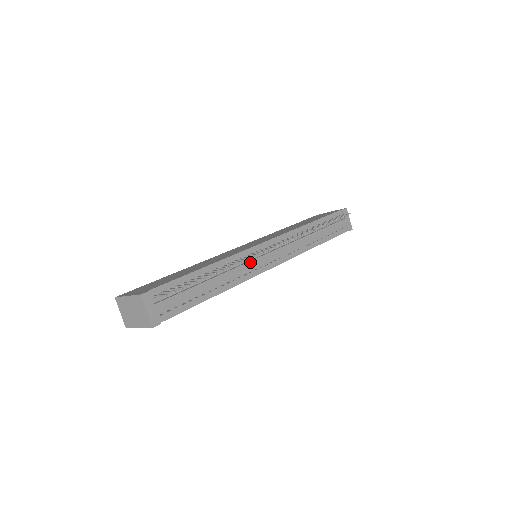
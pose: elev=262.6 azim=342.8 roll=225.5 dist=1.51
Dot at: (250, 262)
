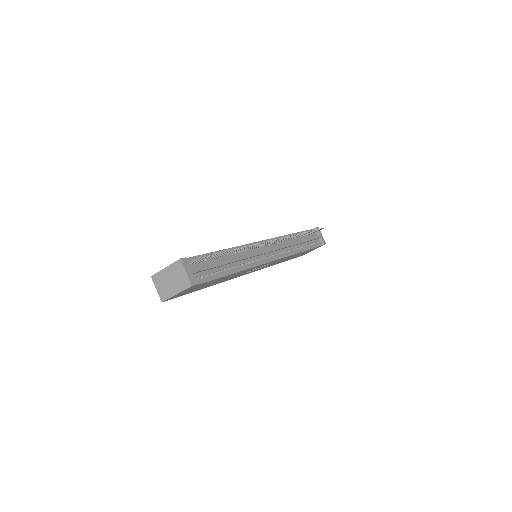
Dot at: (255, 252)
